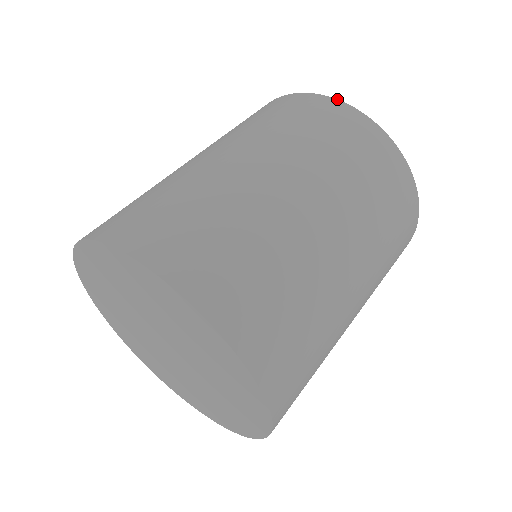
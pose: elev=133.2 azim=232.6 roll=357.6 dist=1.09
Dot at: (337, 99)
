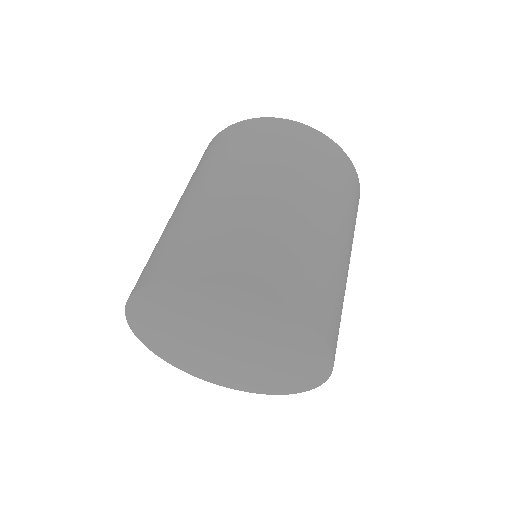
Dot at: (286, 119)
